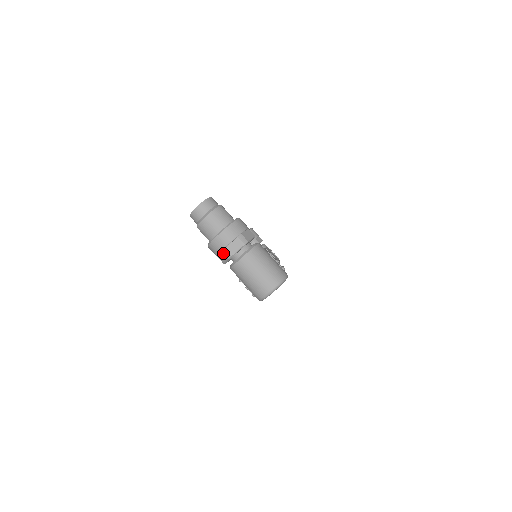
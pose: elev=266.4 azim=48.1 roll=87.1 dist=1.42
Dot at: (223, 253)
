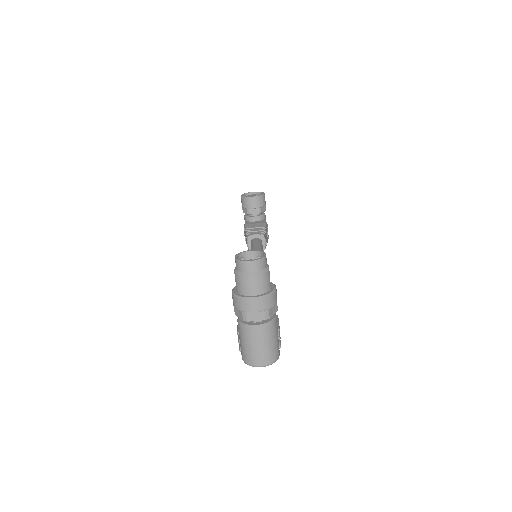
Dot at: (242, 313)
